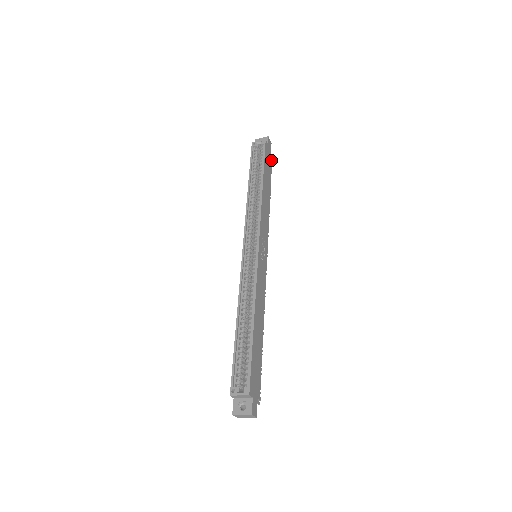
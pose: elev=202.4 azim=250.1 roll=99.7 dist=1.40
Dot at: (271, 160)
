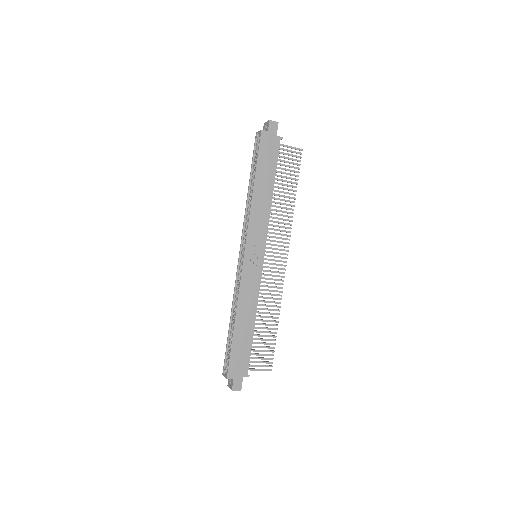
Dot at: (277, 144)
